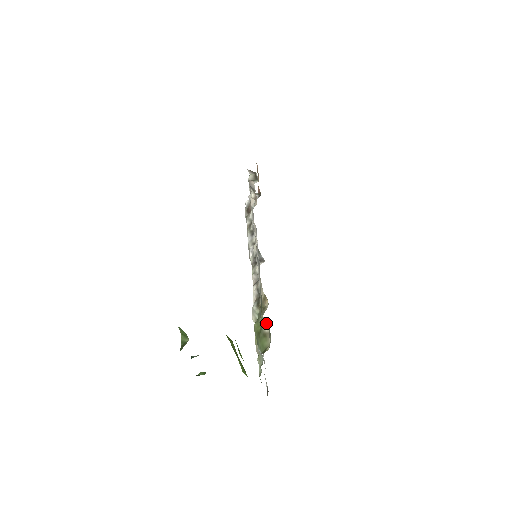
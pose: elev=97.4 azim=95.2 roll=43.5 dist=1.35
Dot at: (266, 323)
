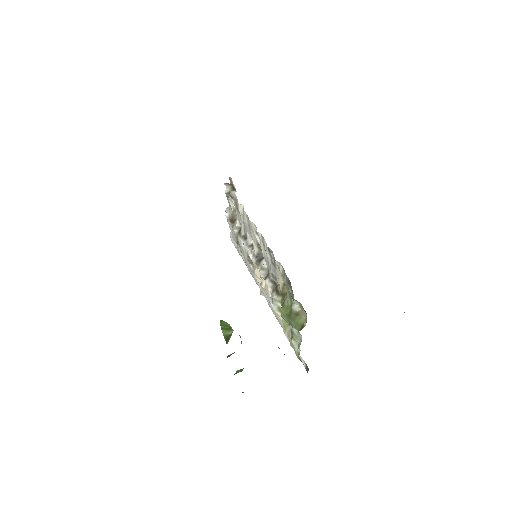
Dot at: (295, 303)
